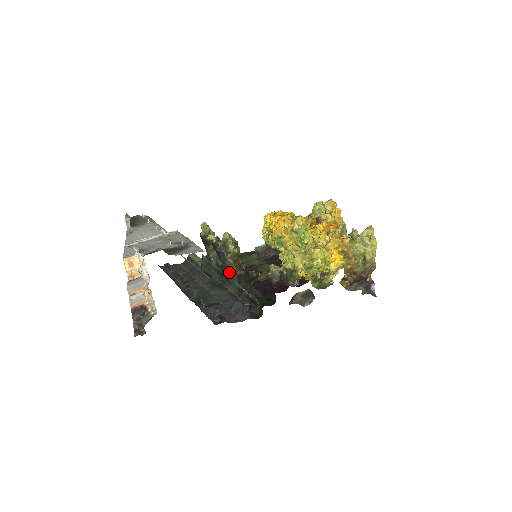
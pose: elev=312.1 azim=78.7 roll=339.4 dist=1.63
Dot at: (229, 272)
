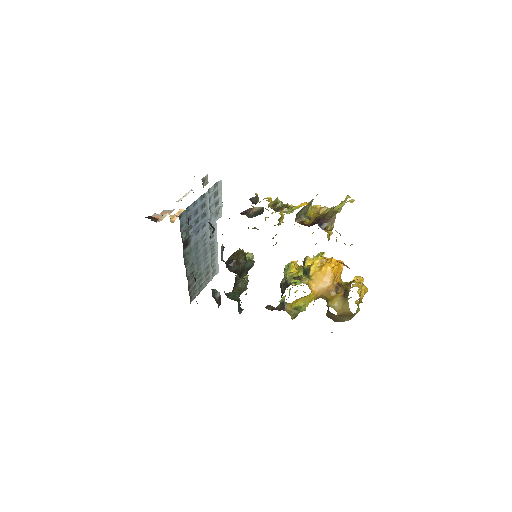
Dot at: occluded
